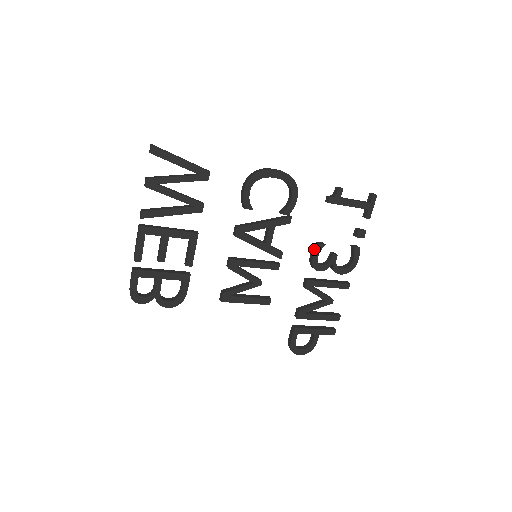
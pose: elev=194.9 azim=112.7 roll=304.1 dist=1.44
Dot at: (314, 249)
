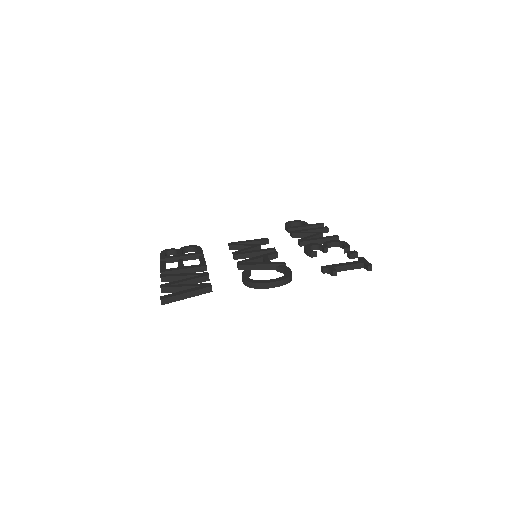
Dot at: (307, 254)
